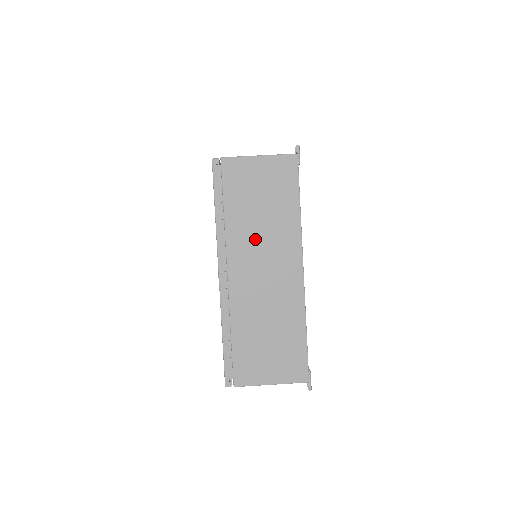
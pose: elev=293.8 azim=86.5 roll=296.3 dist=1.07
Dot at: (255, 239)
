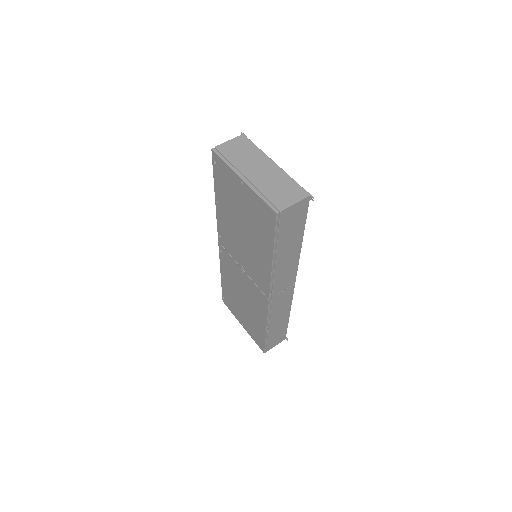
Dot at: (248, 162)
